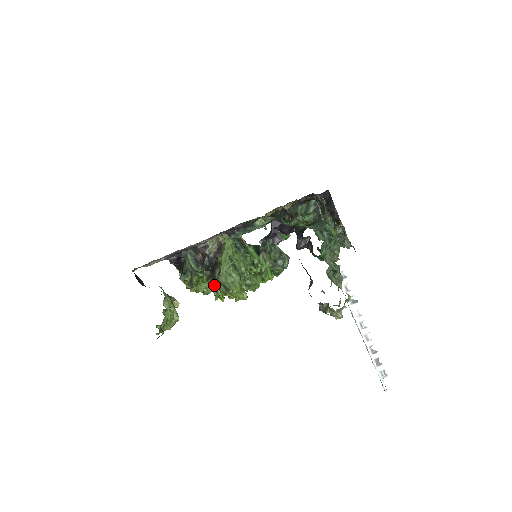
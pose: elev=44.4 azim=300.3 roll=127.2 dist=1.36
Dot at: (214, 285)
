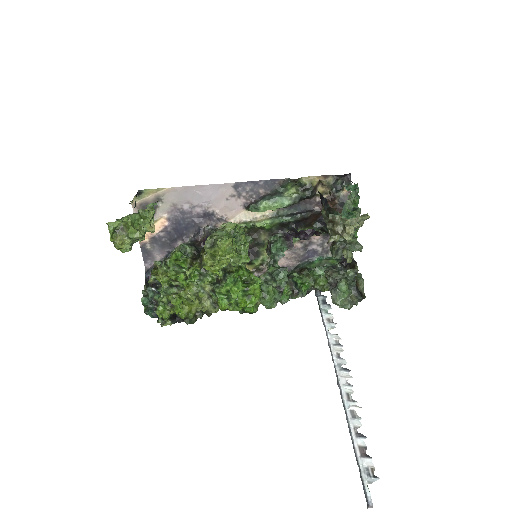
Dot at: (191, 267)
